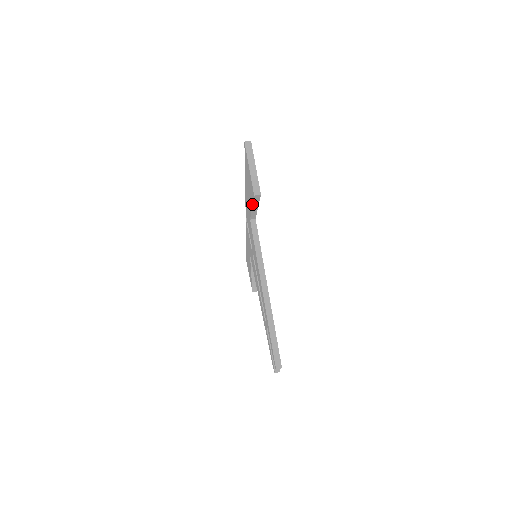
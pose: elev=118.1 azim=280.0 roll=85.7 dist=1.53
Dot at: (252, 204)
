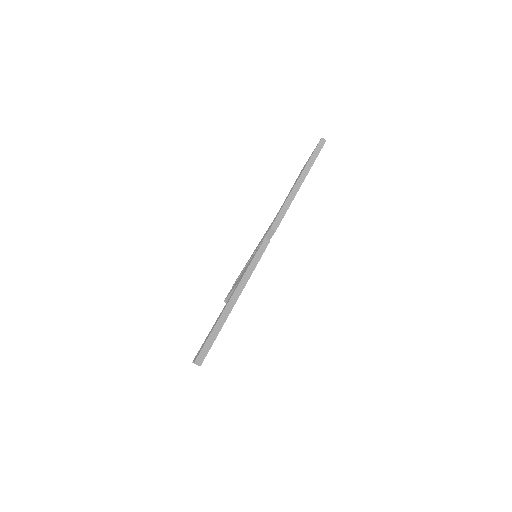
Dot at: occluded
